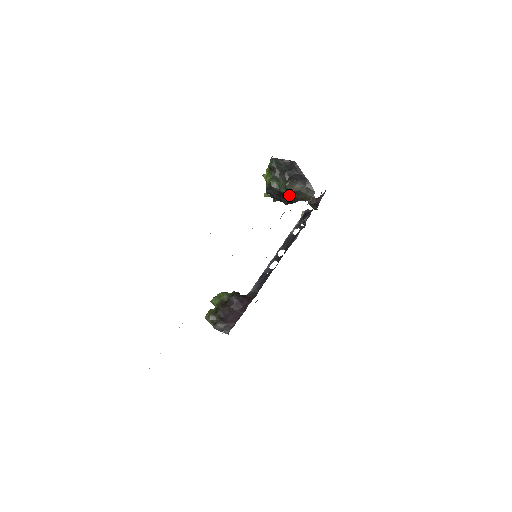
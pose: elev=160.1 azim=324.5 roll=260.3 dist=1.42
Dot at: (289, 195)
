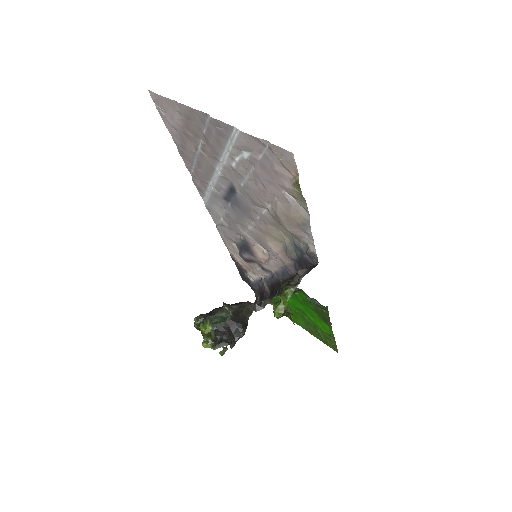
Dot at: (236, 318)
